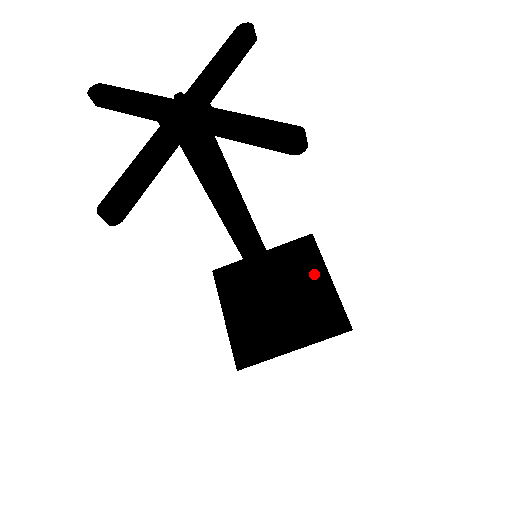
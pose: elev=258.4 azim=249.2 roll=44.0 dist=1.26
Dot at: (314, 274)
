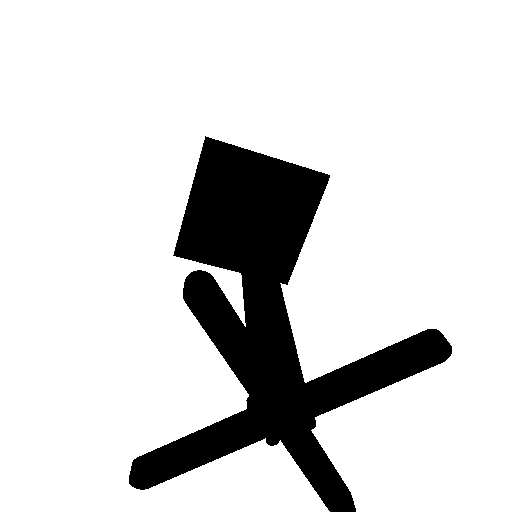
Dot at: (298, 219)
